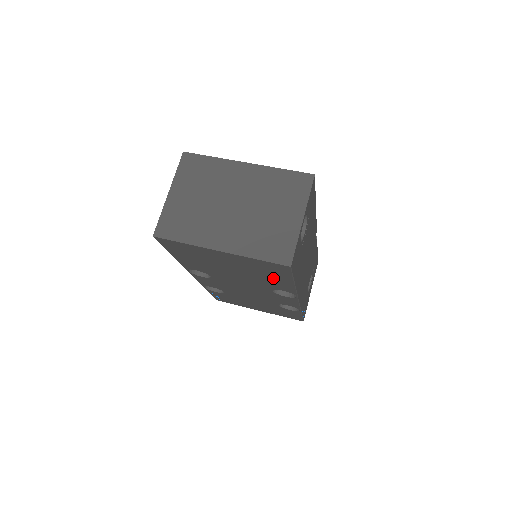
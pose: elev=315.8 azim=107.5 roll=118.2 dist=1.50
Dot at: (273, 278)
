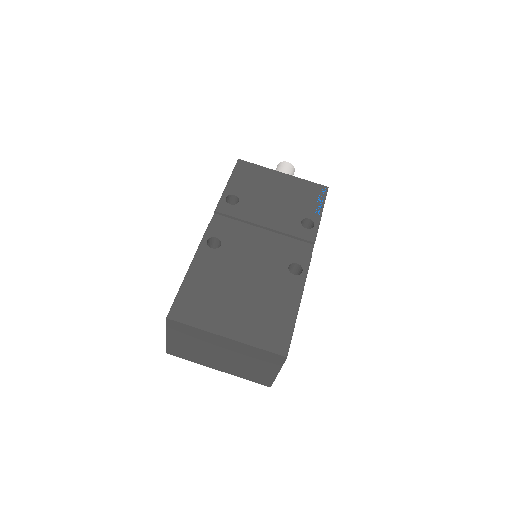
Dot at: occluded
